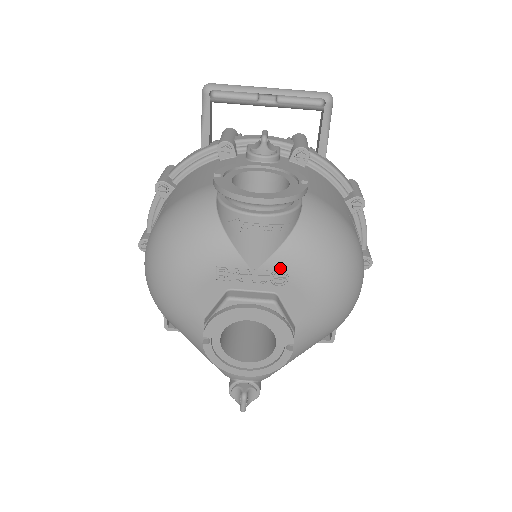
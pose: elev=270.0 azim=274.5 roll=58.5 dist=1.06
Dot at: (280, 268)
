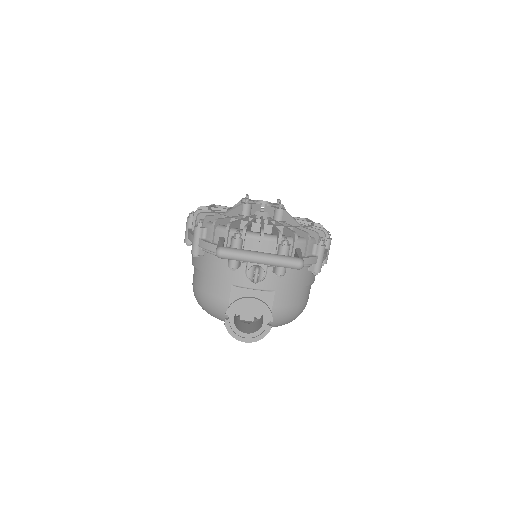
Dot at: occluded
